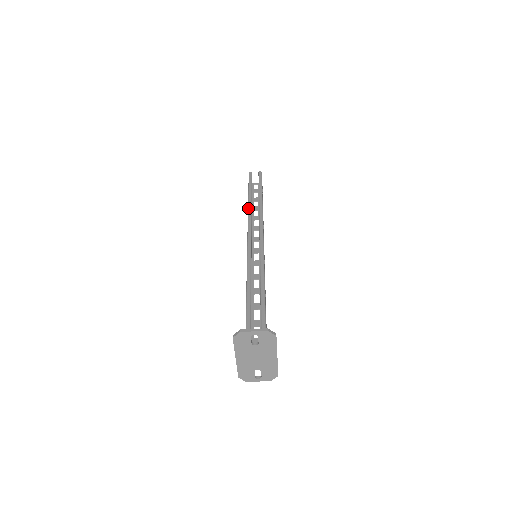
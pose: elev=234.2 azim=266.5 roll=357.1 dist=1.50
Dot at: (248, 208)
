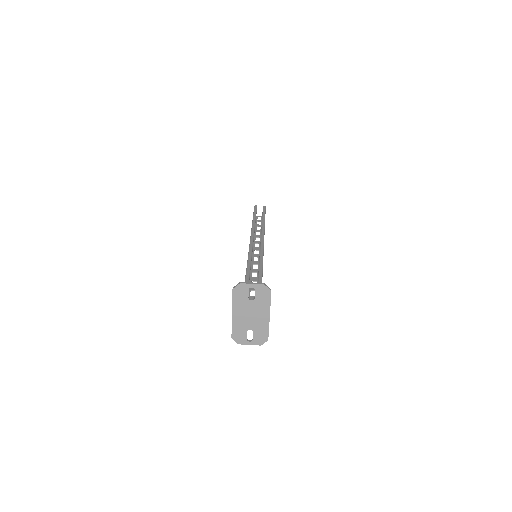
Dot at: (252, 225)
